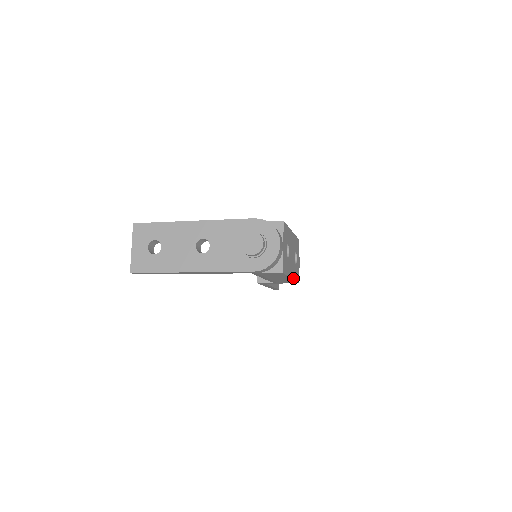
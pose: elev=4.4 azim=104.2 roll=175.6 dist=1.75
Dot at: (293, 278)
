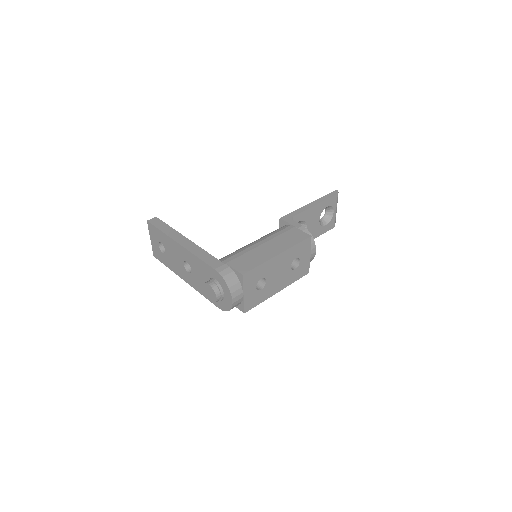
Dot at: (285, 287)
